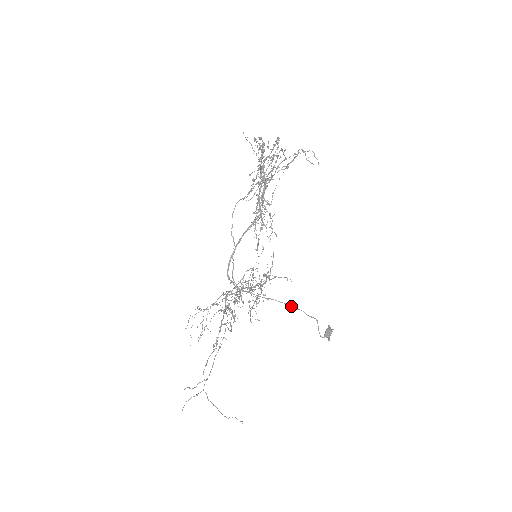
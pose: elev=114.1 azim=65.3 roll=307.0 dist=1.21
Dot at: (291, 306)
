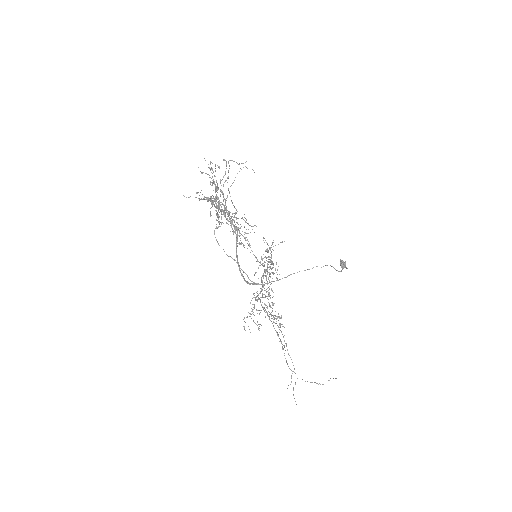
Dot at: occluded
